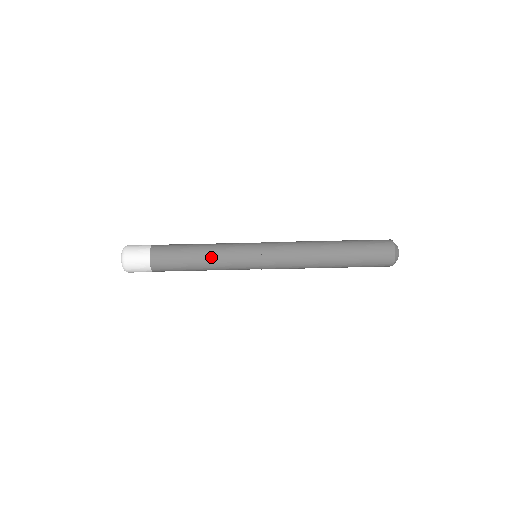
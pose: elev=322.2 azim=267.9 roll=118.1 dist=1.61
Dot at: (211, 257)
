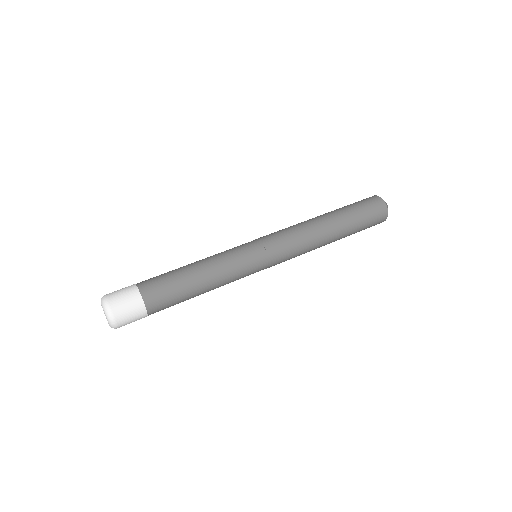
Dot at: (216, 279)
